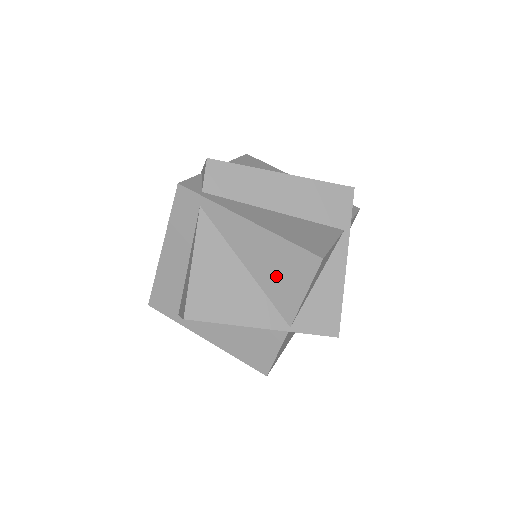
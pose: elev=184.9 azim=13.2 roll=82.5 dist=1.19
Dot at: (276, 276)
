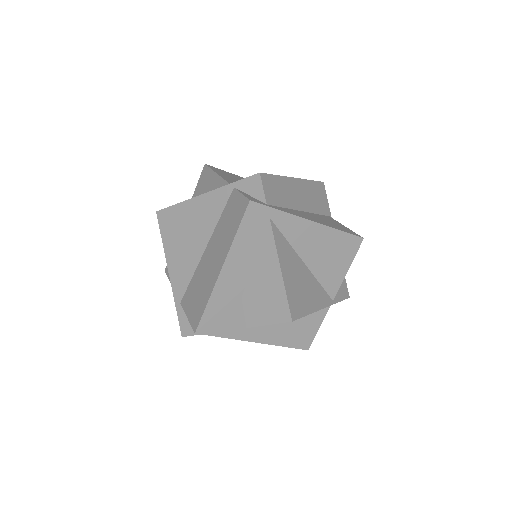
Dot at: (328, 262)
